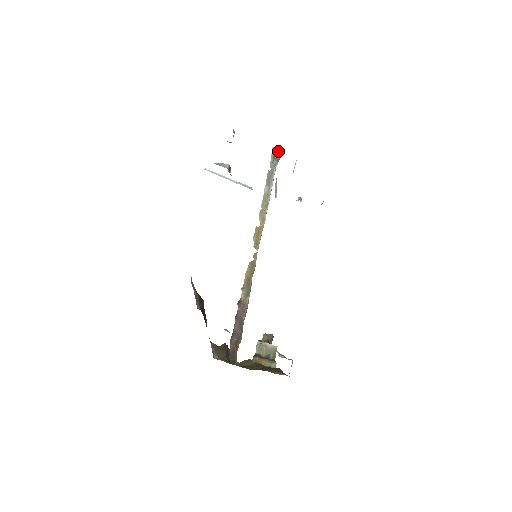
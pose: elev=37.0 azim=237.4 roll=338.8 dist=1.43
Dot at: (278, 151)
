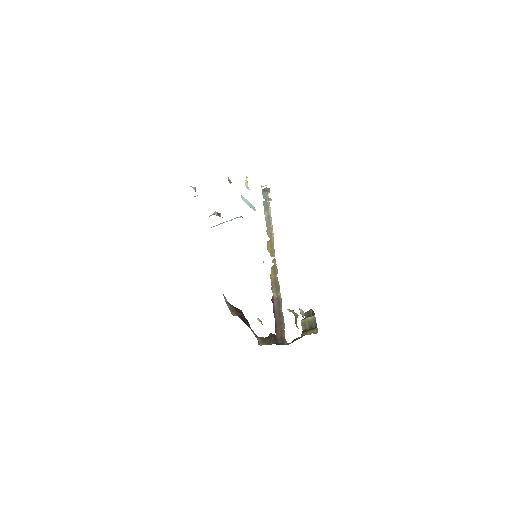
Dot at: (229, 179)
